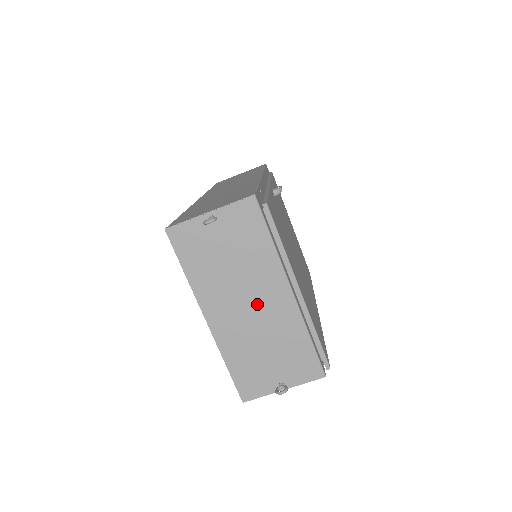
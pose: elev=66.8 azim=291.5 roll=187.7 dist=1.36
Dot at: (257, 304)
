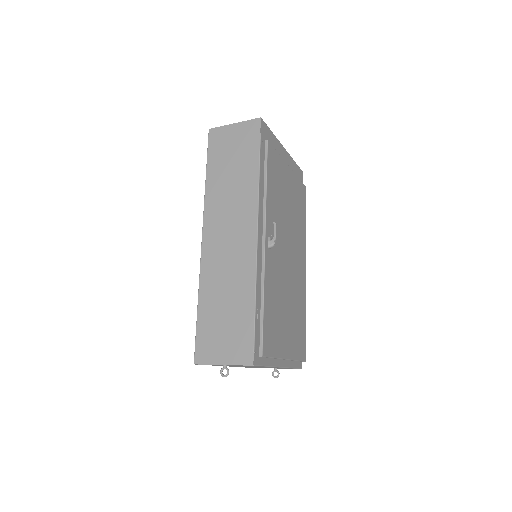
Dot at: occluded
